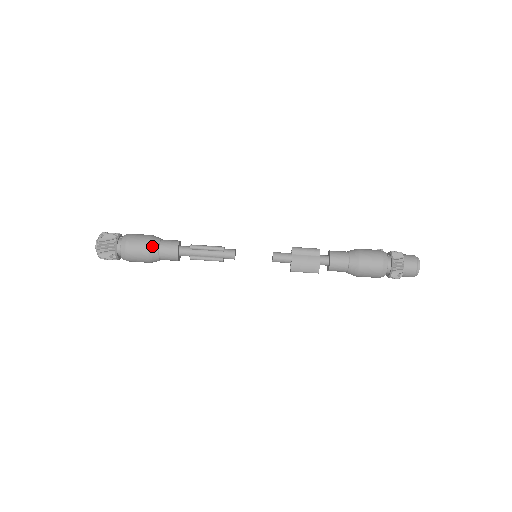
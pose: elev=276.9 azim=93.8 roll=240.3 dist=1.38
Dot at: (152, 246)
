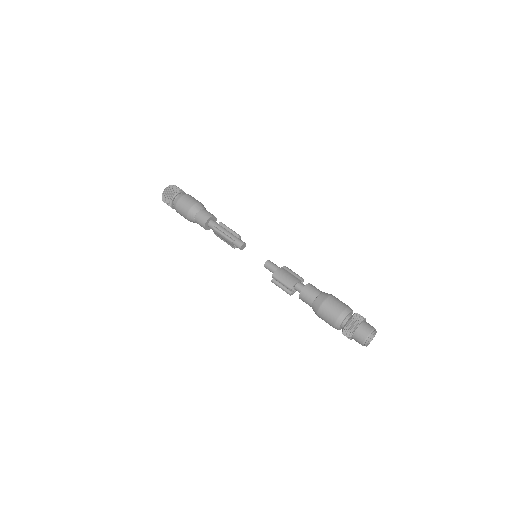
Dot at: (199, 205)
